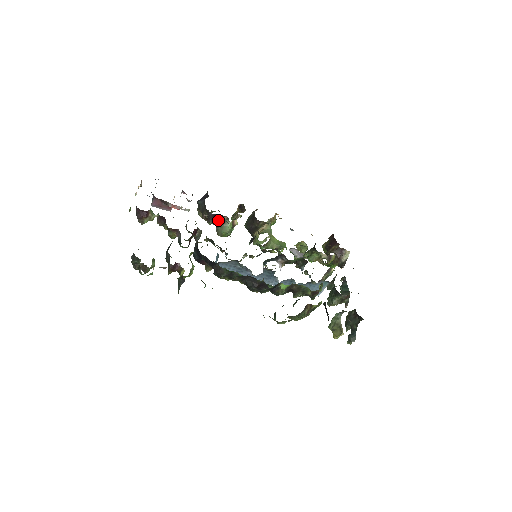
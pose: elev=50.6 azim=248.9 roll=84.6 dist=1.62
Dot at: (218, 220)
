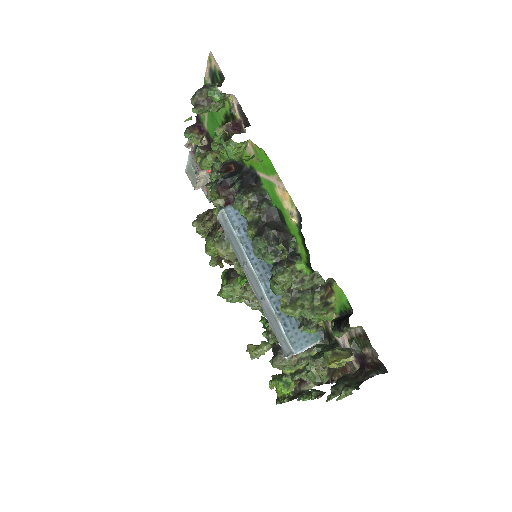
Dot at: occluded
